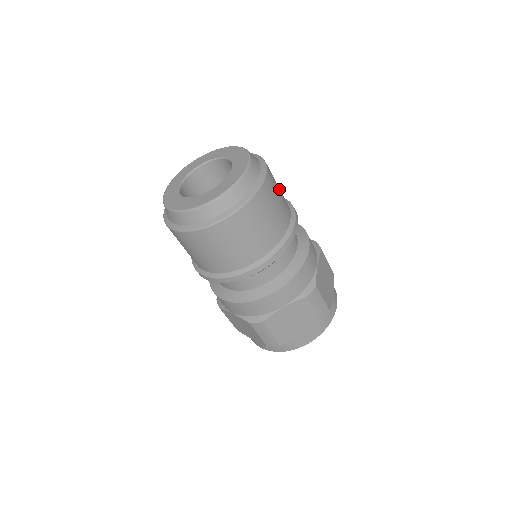
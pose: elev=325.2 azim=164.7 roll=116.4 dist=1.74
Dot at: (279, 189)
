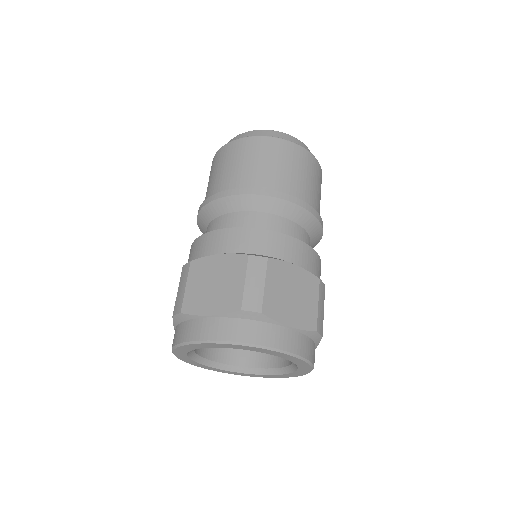
Dot at: occluded
